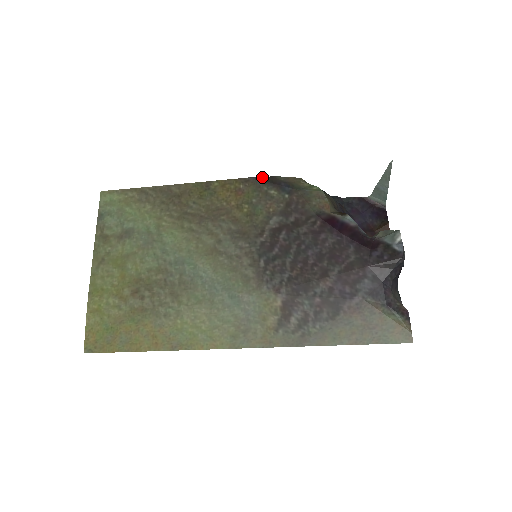
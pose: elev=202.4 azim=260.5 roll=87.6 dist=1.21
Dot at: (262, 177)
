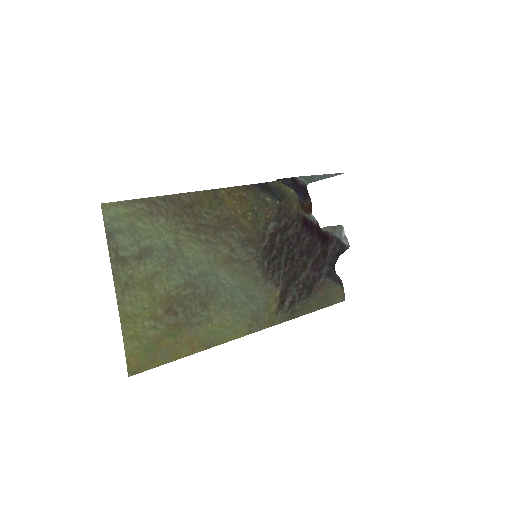
Dot at: (259, 184)
